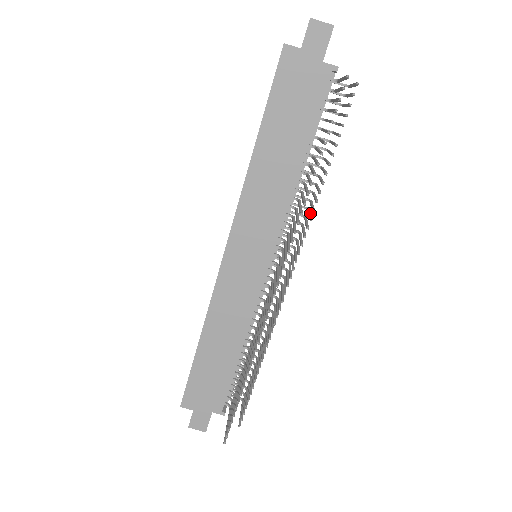
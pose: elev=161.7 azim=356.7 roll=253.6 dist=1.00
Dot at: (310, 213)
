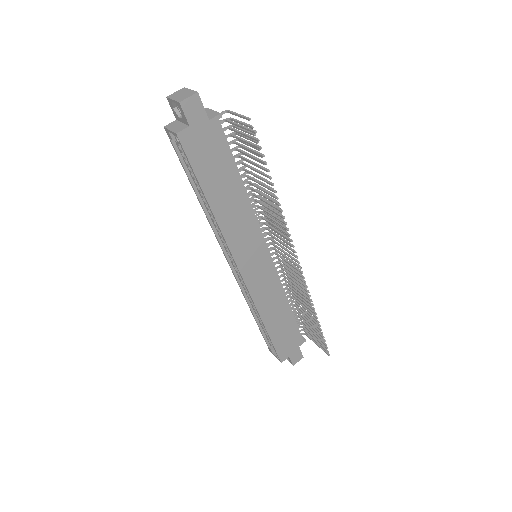
Dot at: (271, 207)
